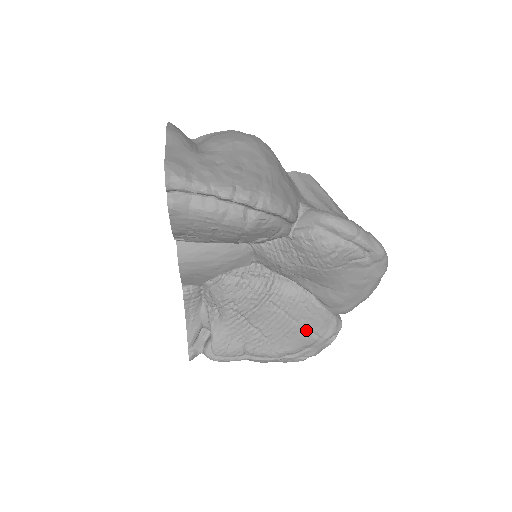
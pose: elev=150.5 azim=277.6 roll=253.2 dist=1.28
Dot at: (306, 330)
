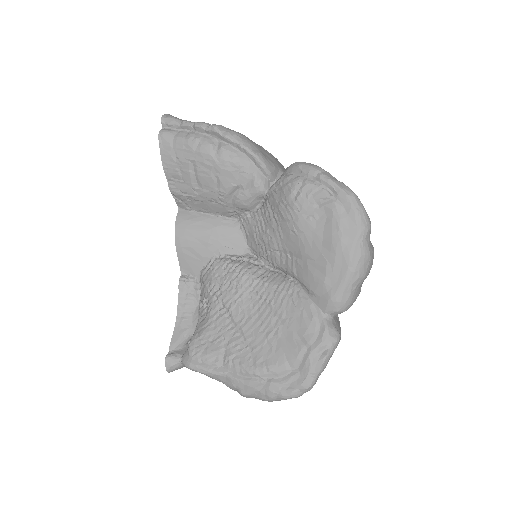
Dot at: (291, 333)
